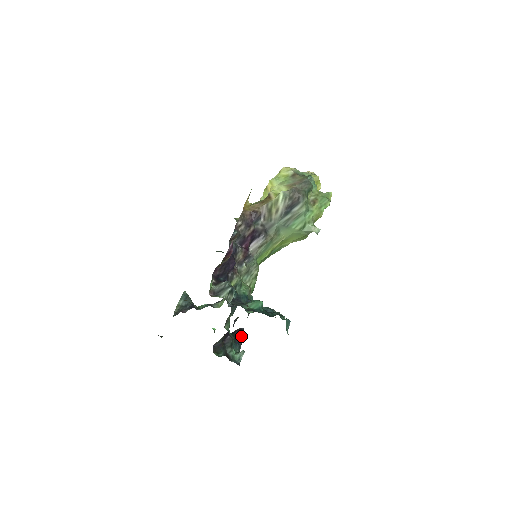
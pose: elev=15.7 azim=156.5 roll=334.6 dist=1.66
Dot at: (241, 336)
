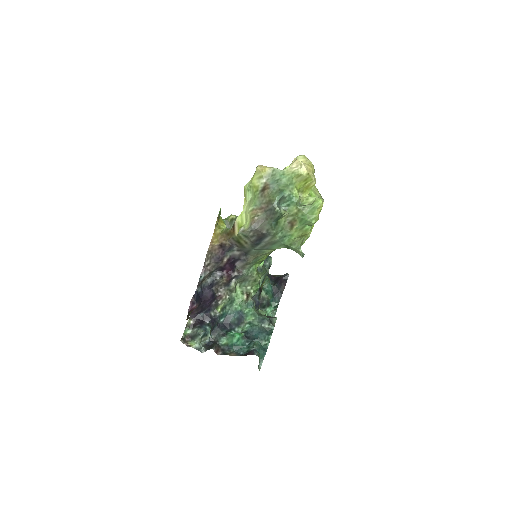
Dot at: (281, 288)
